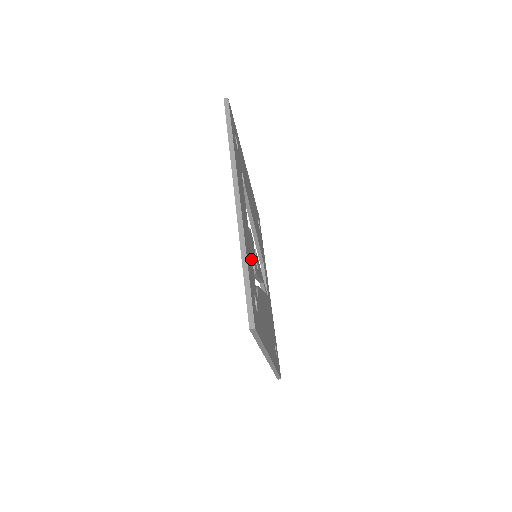
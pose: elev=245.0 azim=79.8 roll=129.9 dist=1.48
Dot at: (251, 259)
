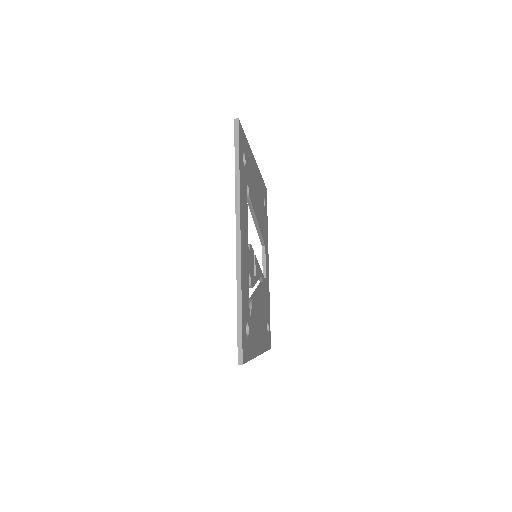
Dot at: (247, 284)
